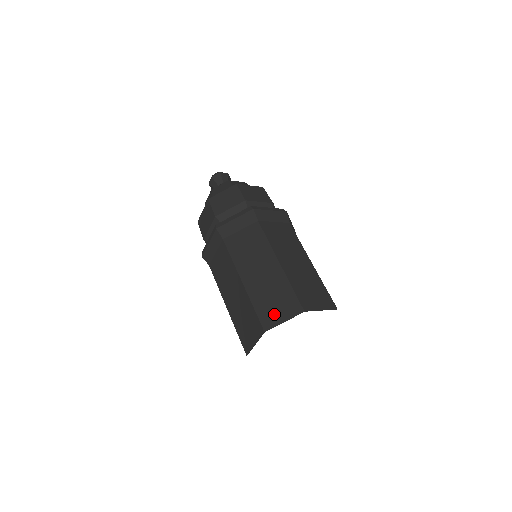
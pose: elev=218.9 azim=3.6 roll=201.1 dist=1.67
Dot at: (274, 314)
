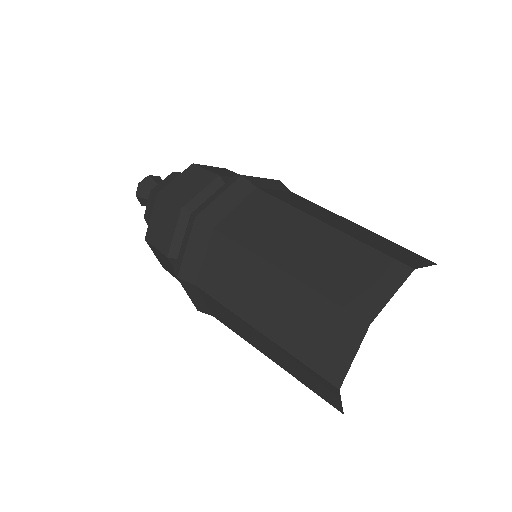
Dot at: (367, 292)
